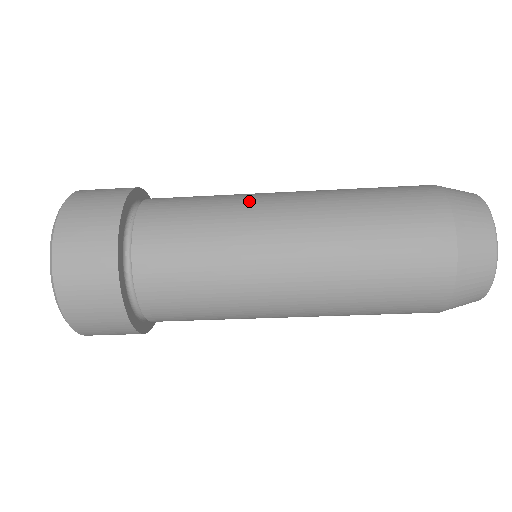
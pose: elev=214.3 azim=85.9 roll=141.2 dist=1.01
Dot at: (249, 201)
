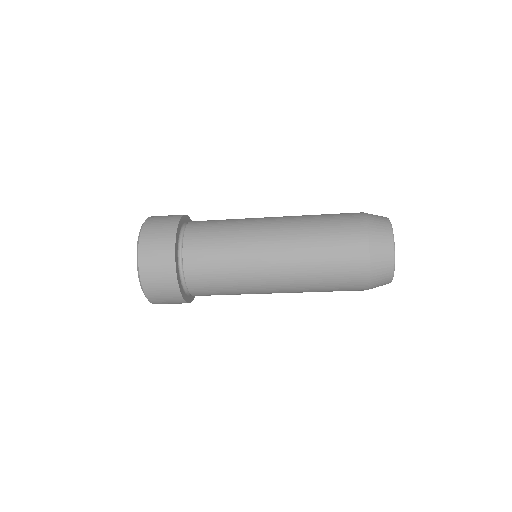
Dot at: (252, 218)
